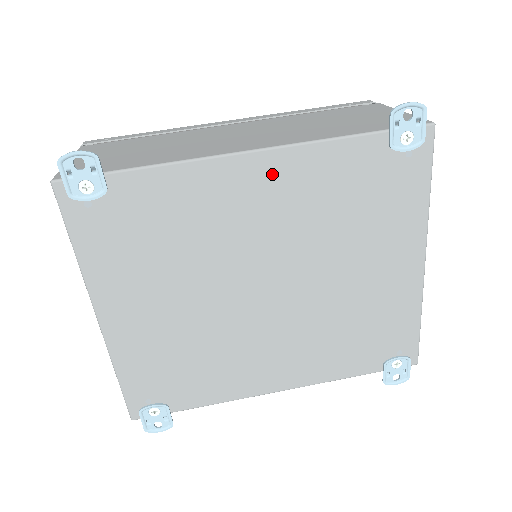
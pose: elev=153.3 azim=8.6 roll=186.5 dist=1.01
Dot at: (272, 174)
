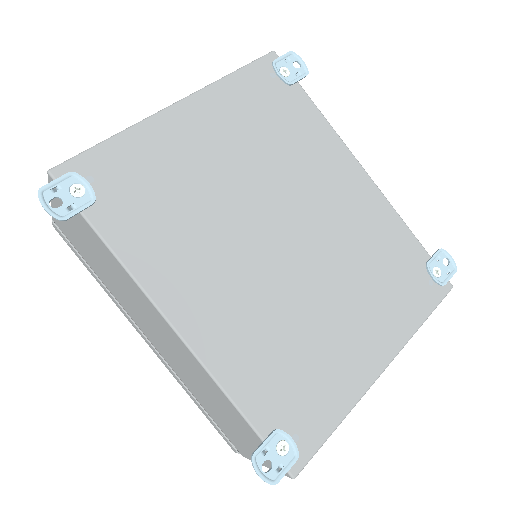
Dot at: (363, 192)
